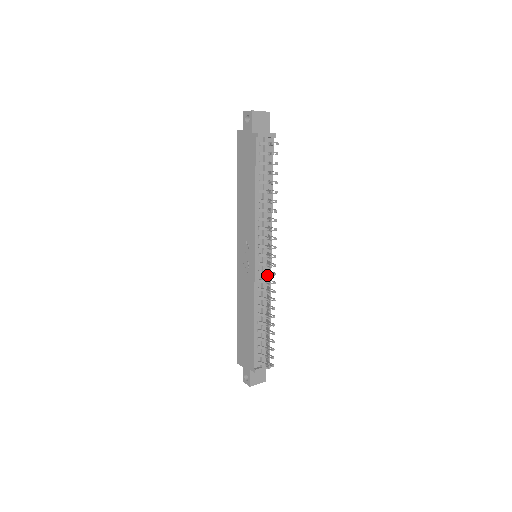
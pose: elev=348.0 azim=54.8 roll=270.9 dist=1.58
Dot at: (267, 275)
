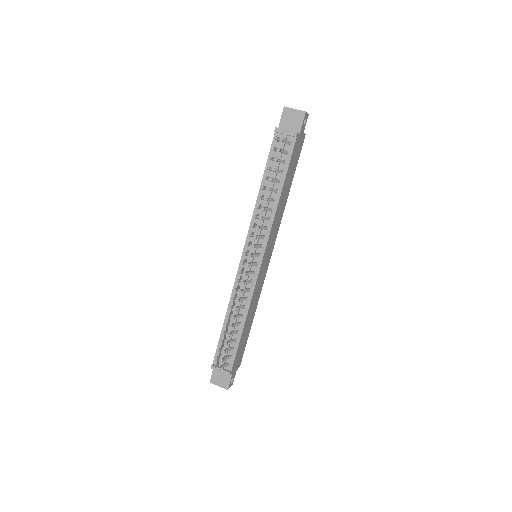
Dot at: (252, 277)
